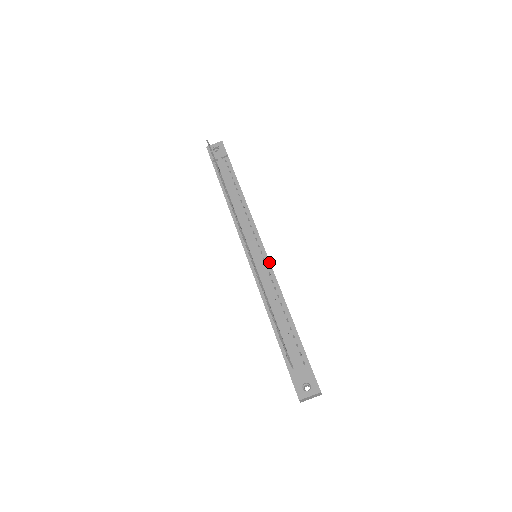
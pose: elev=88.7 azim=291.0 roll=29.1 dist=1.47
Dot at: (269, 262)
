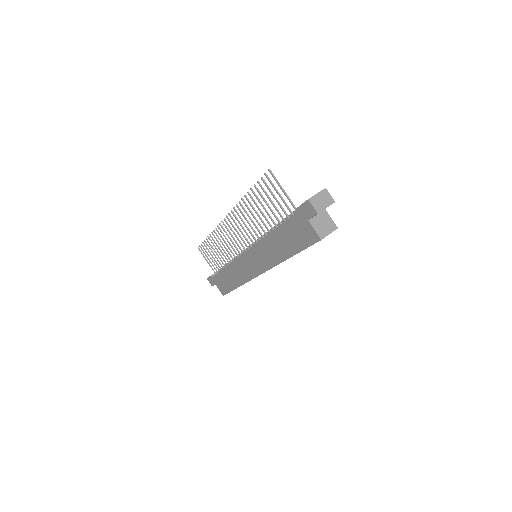
Dot at: occluded
